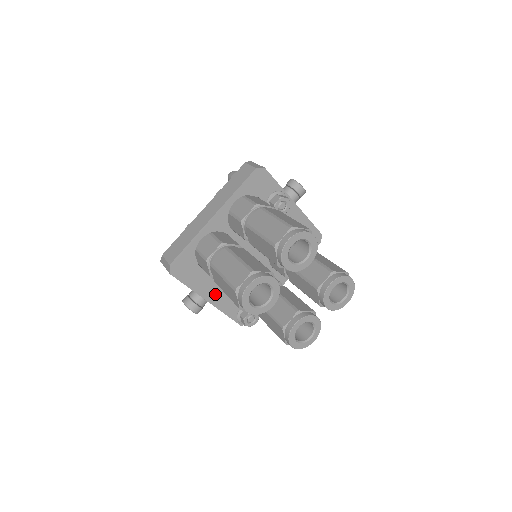
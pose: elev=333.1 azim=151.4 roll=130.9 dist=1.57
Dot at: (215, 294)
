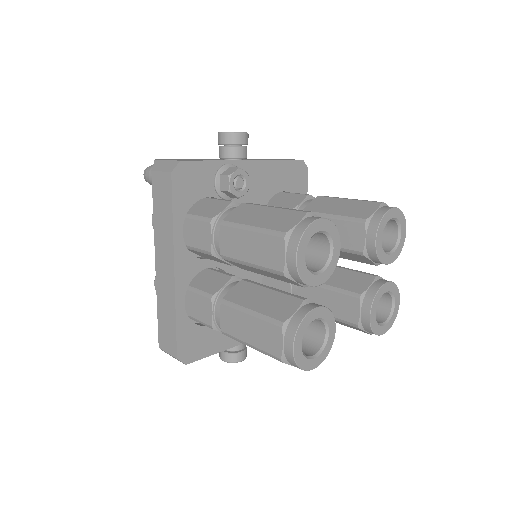
Dot at: occluded
